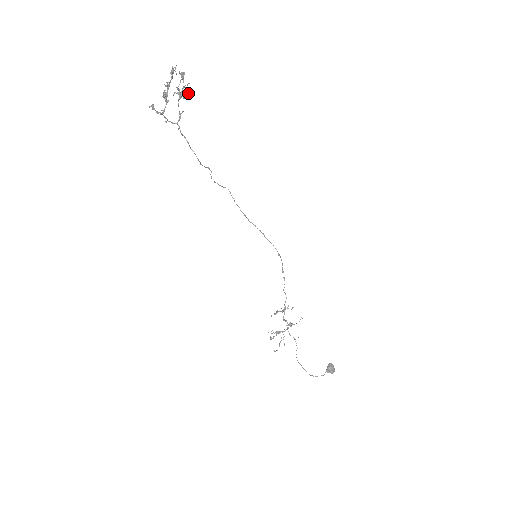
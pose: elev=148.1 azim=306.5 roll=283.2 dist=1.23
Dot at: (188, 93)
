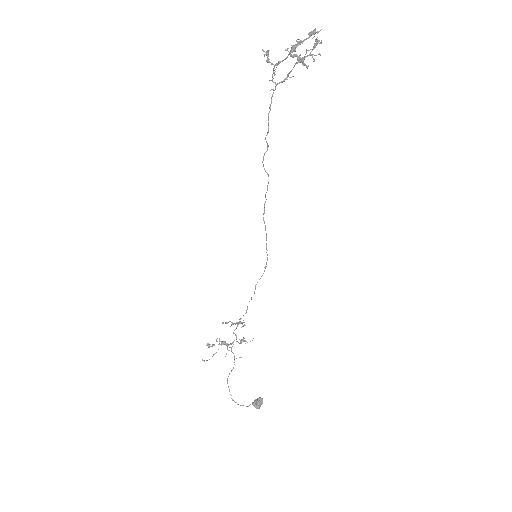
Dot at: occluded
